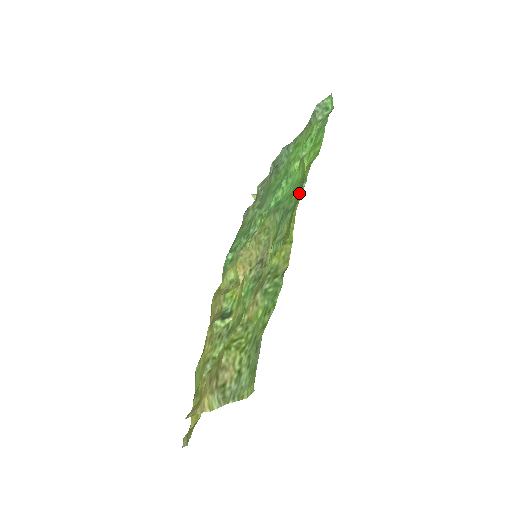
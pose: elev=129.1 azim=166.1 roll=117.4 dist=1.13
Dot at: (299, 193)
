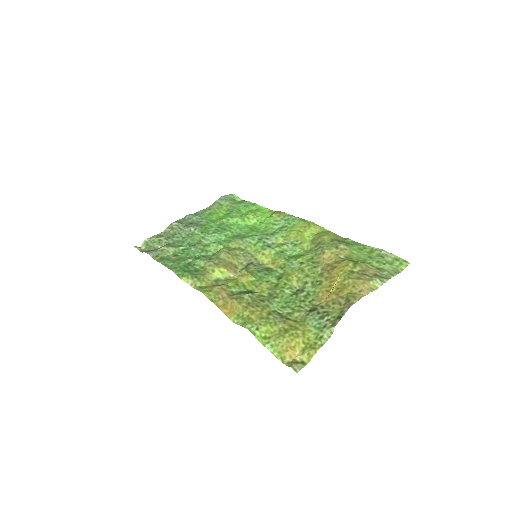
Dot at: (283, 223)
